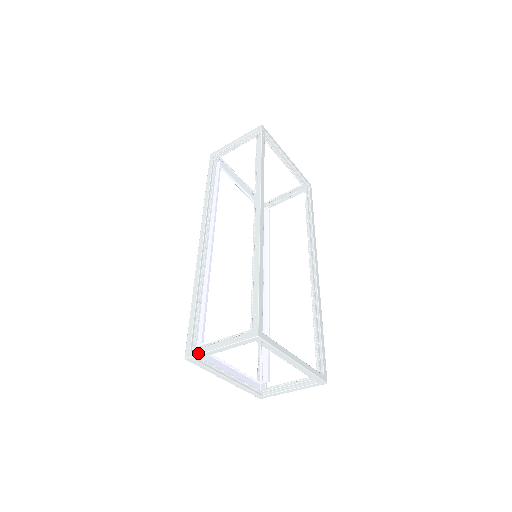
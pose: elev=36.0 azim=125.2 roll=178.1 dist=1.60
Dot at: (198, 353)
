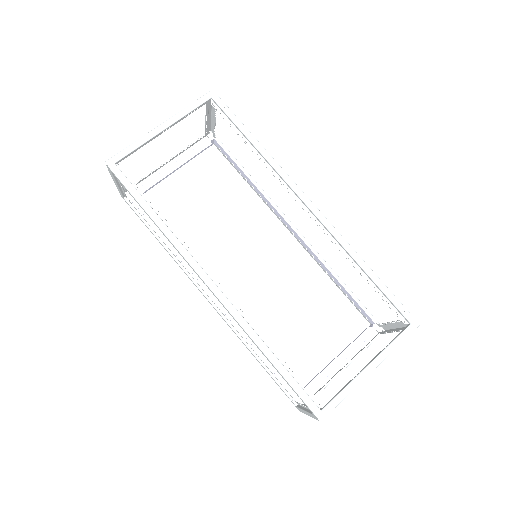
Dot at: occluded
